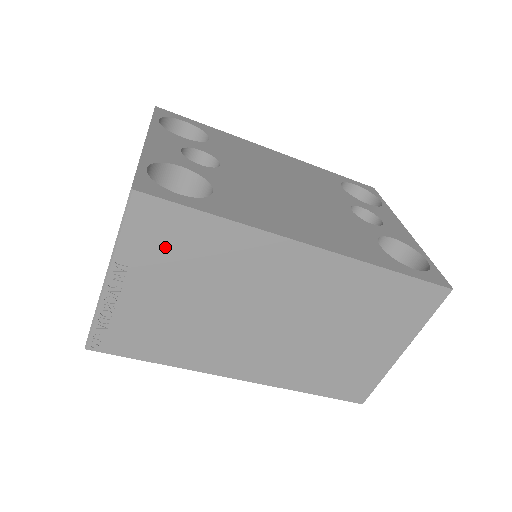
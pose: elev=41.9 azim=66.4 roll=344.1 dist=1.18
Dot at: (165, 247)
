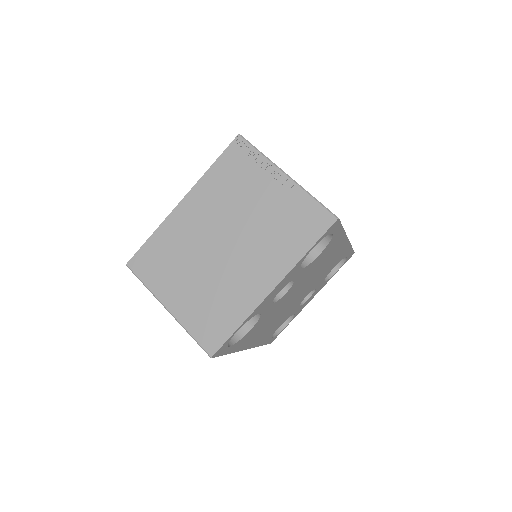
Dot at: occluded
